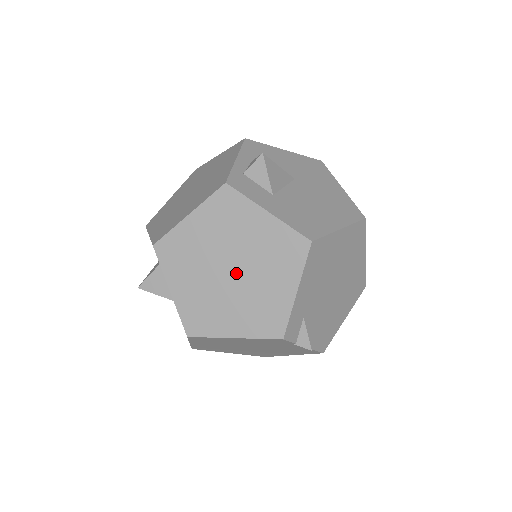
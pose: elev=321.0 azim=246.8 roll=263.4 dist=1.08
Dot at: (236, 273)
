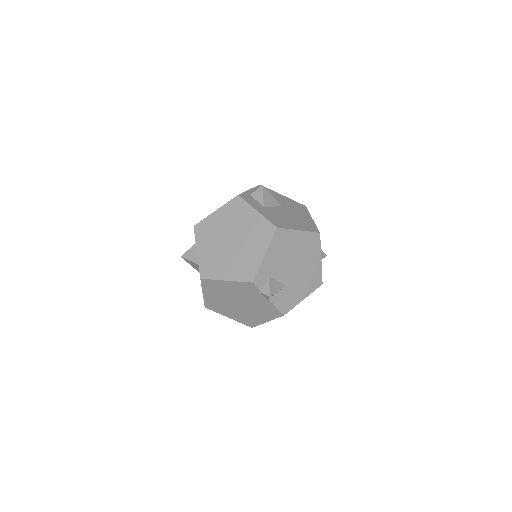
Dot at: (234, 243)
